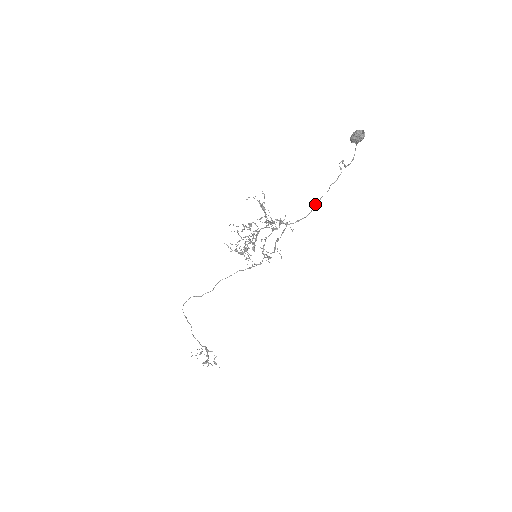
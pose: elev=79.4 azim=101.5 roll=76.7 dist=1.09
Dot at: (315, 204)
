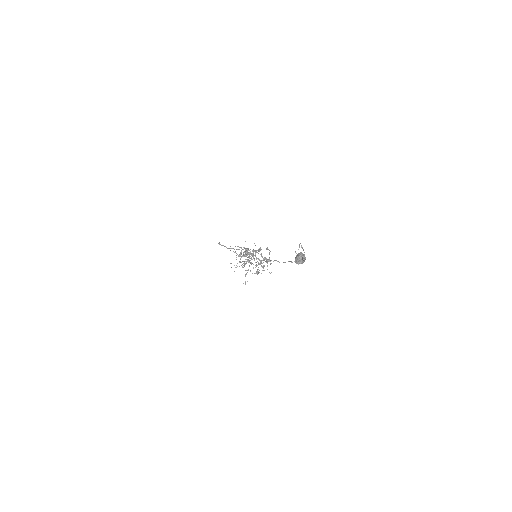
Dot at: occluded
